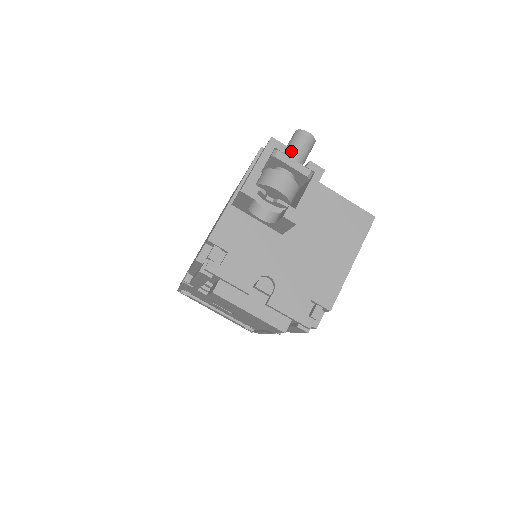
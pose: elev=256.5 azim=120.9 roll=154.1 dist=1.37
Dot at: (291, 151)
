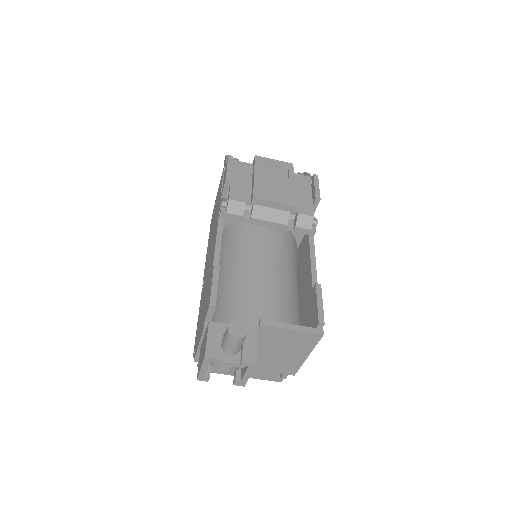
Dot at: (227, 348)
